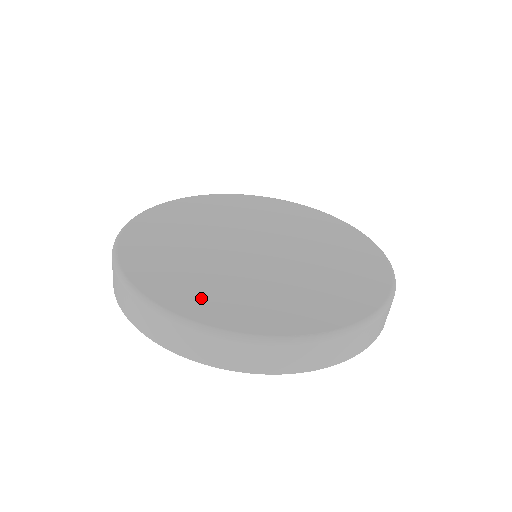
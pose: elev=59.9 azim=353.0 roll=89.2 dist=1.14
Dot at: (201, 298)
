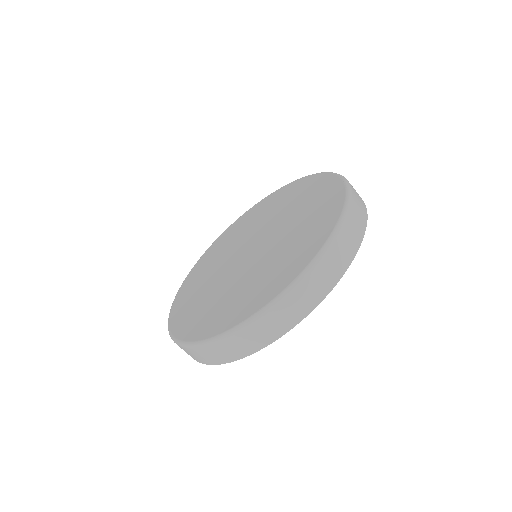
Dot at: (201, 320)
